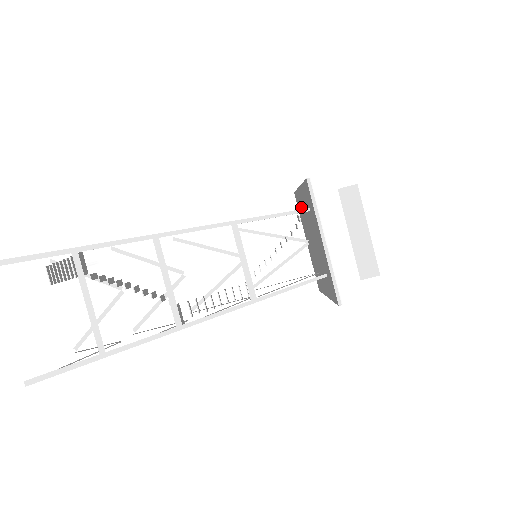
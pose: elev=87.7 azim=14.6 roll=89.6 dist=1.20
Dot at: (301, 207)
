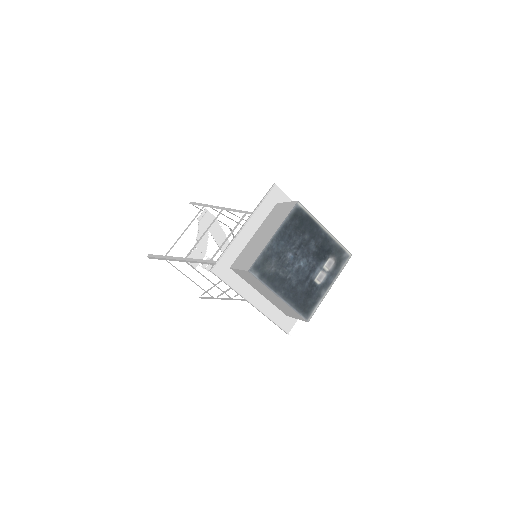
Dot at: occluded
